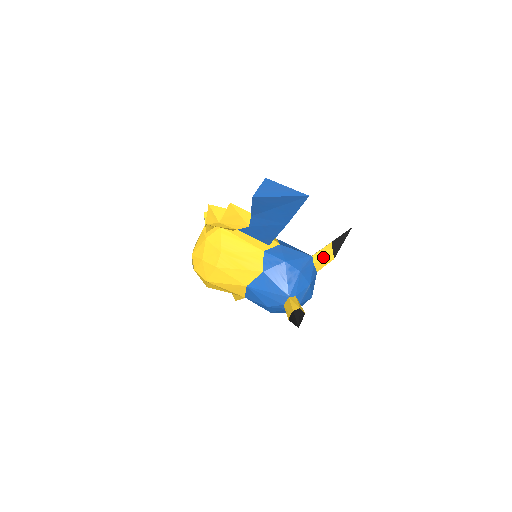
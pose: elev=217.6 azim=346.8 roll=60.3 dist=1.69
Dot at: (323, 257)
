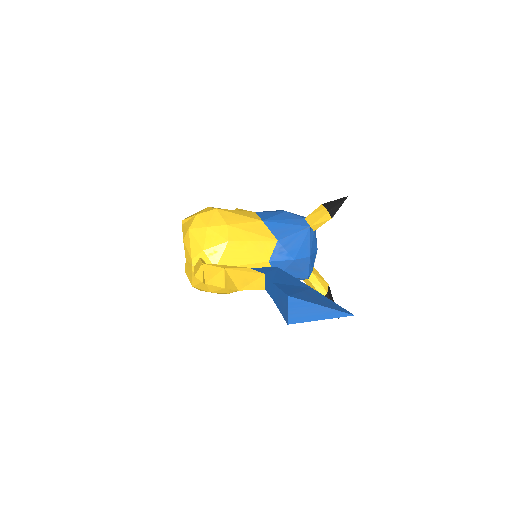
Dot at: occluded
